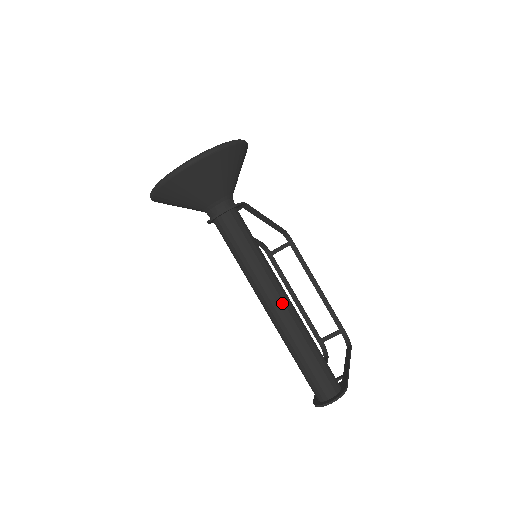
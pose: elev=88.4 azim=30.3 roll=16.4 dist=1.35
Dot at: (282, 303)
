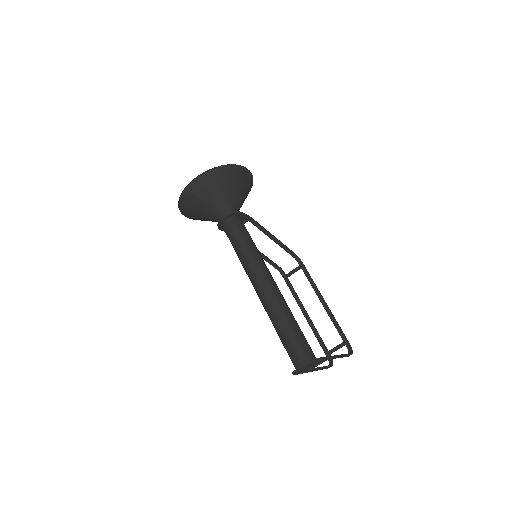
Dot at: (267, 283)
